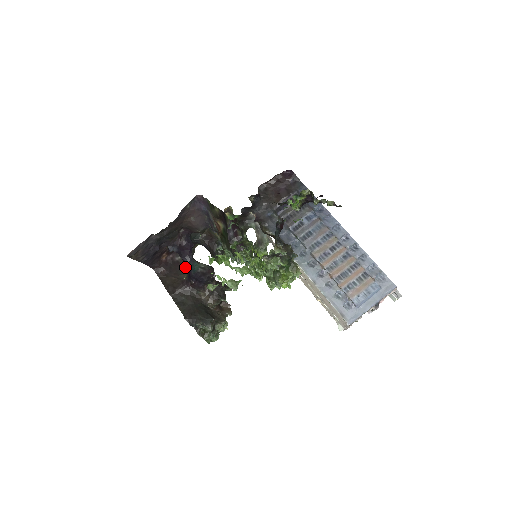
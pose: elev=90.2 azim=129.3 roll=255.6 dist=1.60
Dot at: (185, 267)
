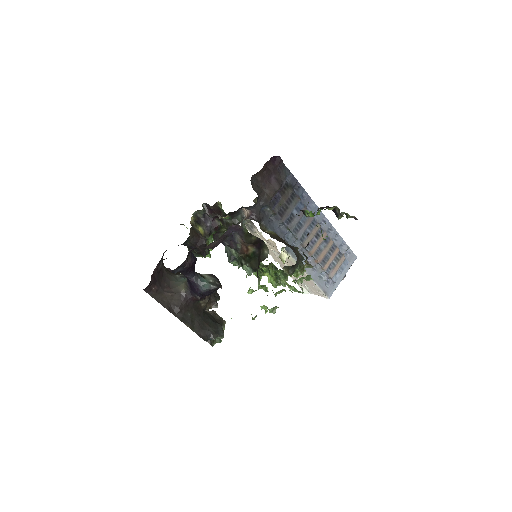
Dot at: (166, 271)
